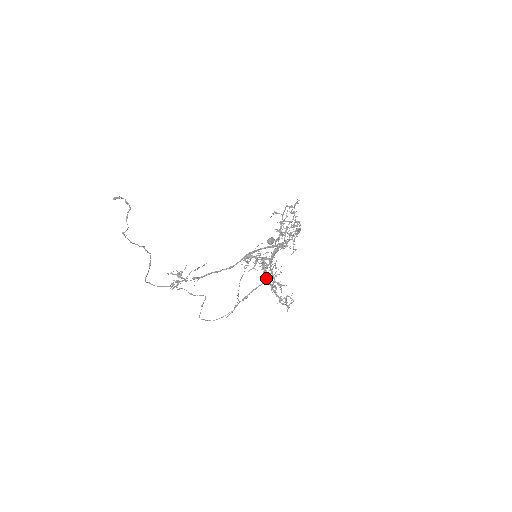
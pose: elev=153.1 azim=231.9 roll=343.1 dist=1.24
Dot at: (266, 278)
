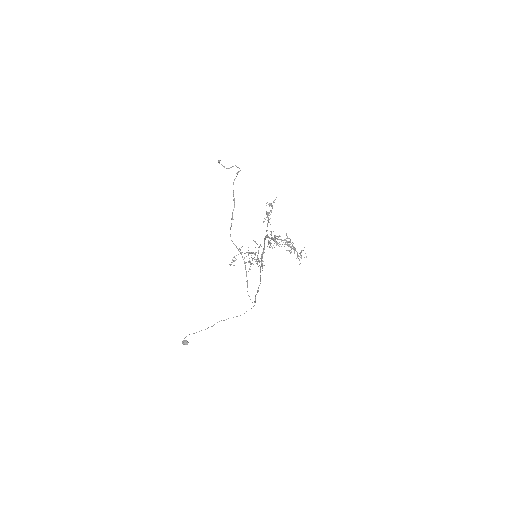
Dot at: (260, 280)
